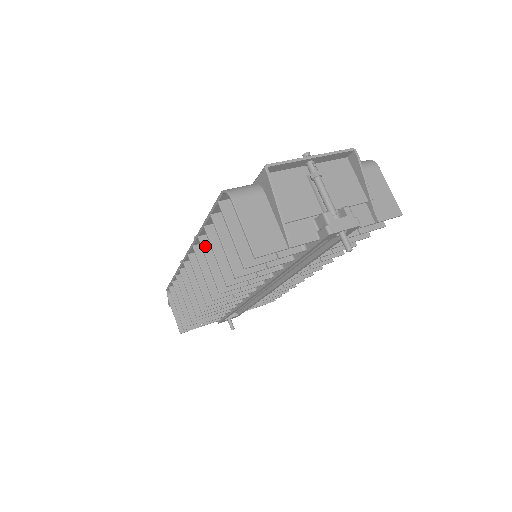
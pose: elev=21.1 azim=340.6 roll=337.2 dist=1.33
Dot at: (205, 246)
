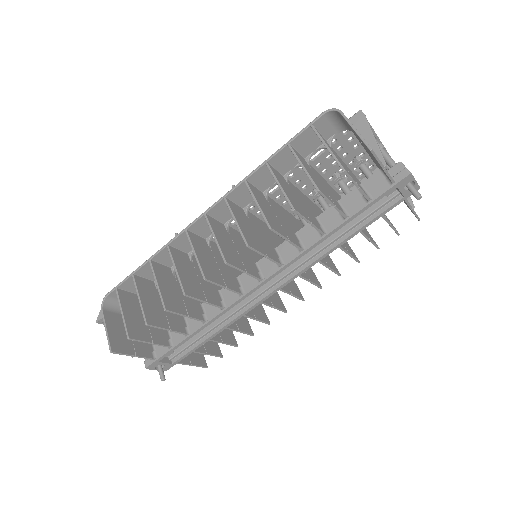
Dot at: (252, 189)
